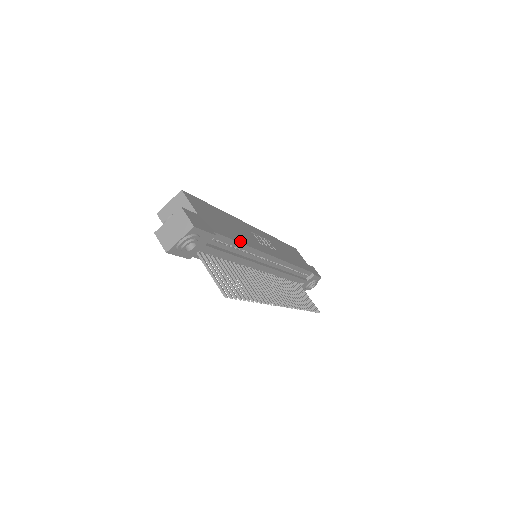
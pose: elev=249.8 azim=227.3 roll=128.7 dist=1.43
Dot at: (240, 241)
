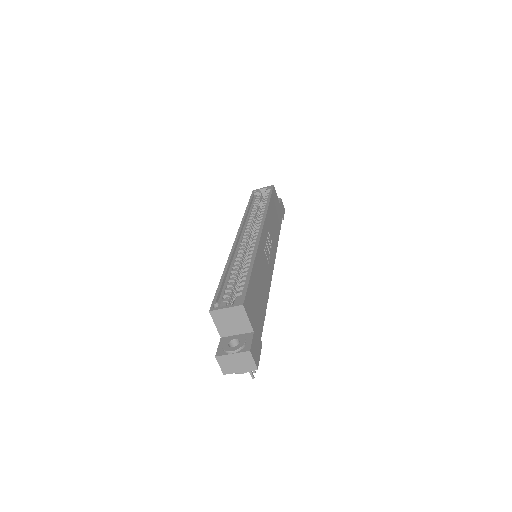
Dot at: (266, 304)
